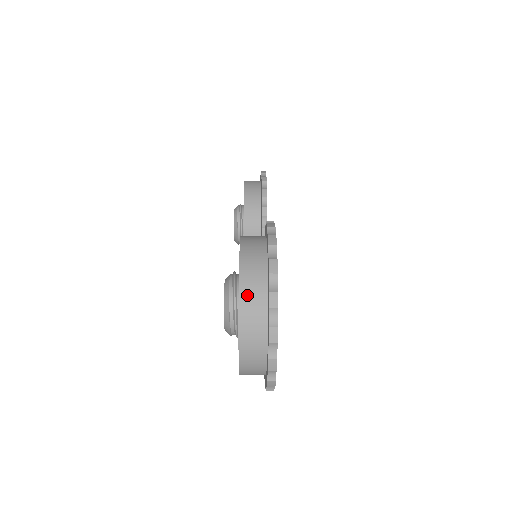
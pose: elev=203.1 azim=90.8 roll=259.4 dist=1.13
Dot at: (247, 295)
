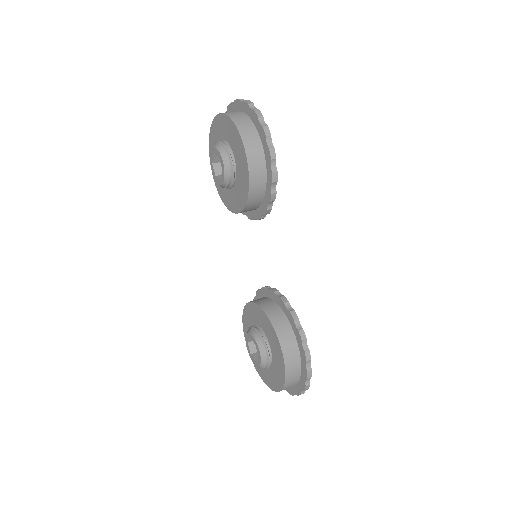
Dot at: occluded
